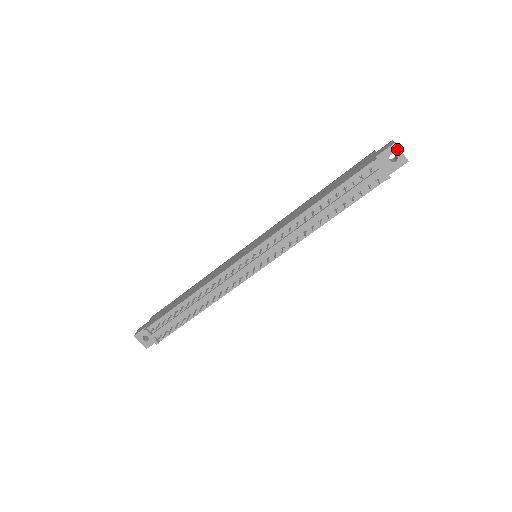
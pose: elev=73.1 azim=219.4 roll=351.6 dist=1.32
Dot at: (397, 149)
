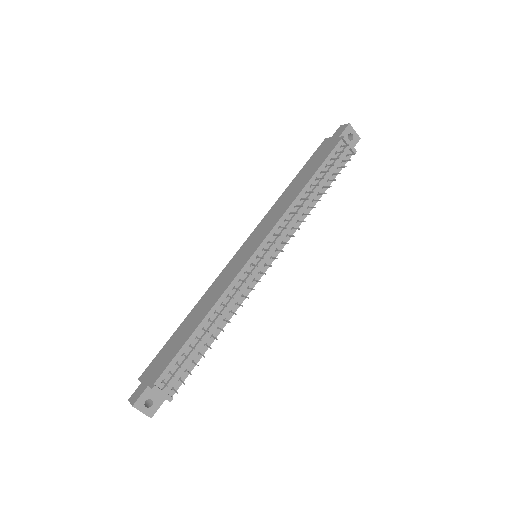
Dot at: (352, 129)
